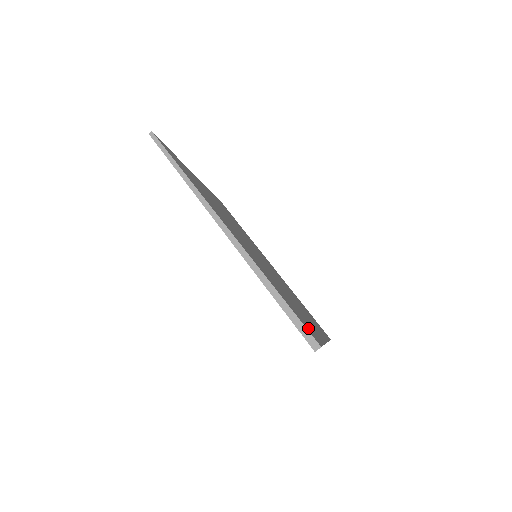
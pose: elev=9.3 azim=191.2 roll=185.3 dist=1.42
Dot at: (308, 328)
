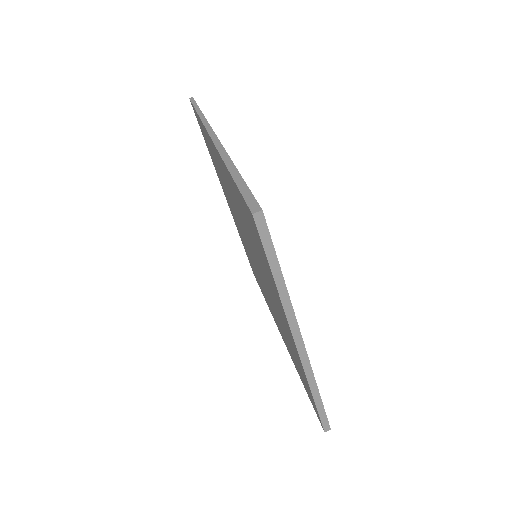
Dot at: occluded
